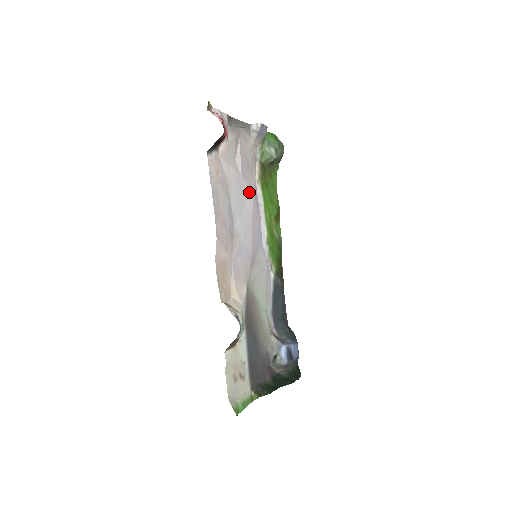
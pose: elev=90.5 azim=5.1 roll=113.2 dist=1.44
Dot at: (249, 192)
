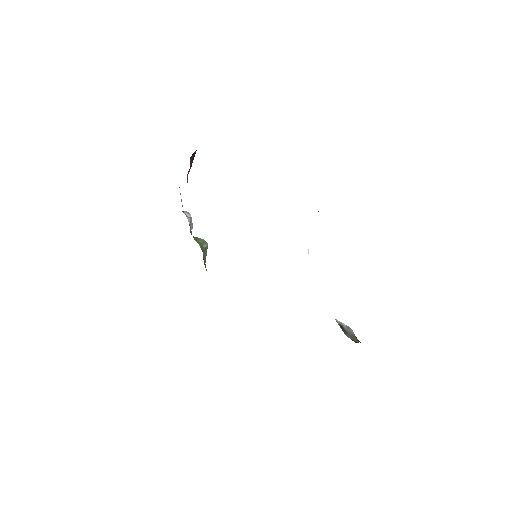
Dot at: occluded
